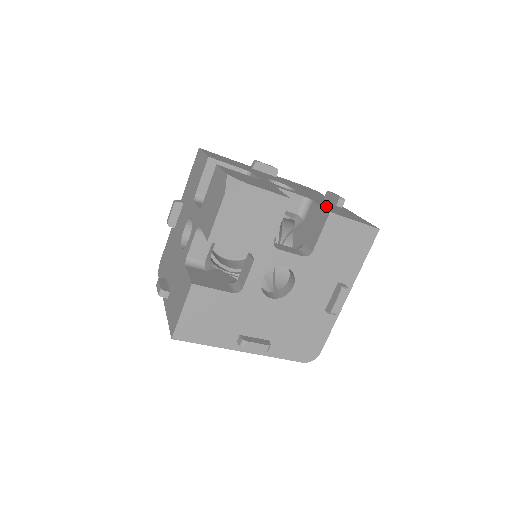
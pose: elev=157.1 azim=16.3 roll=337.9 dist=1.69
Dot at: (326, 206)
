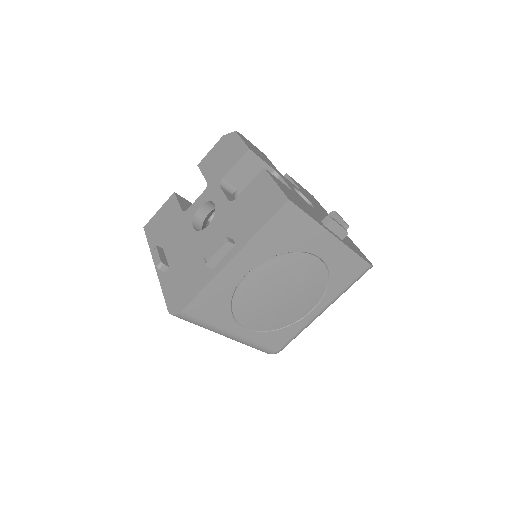
Dot at: (288, 189)
